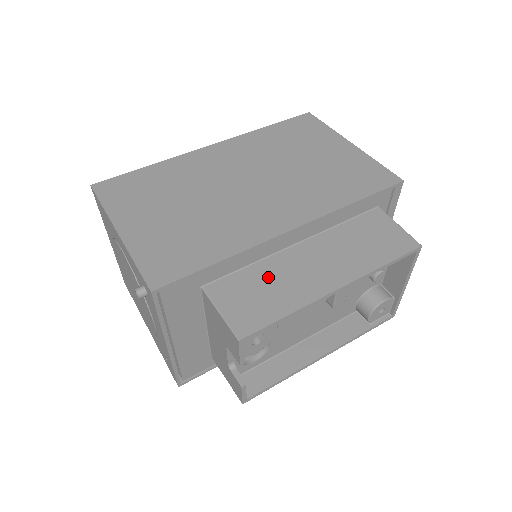
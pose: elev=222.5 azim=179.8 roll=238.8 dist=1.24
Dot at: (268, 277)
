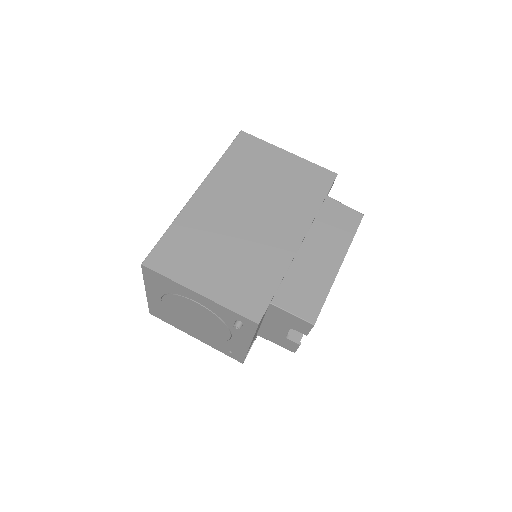
Dot at: (301, 277)
